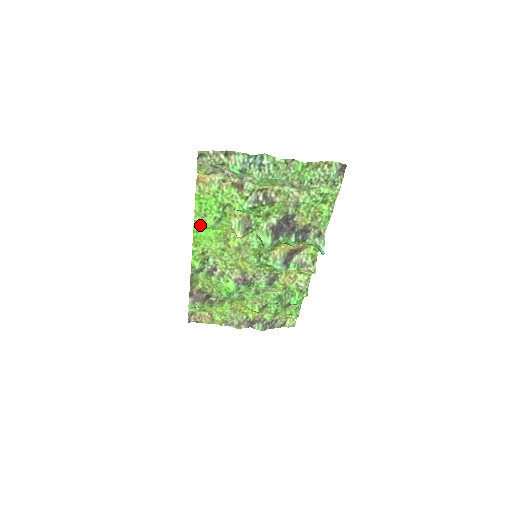
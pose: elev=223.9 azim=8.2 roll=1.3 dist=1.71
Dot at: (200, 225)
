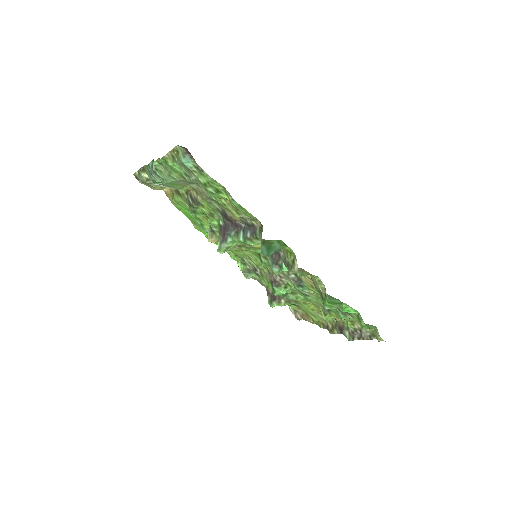
Dot at: occluded
